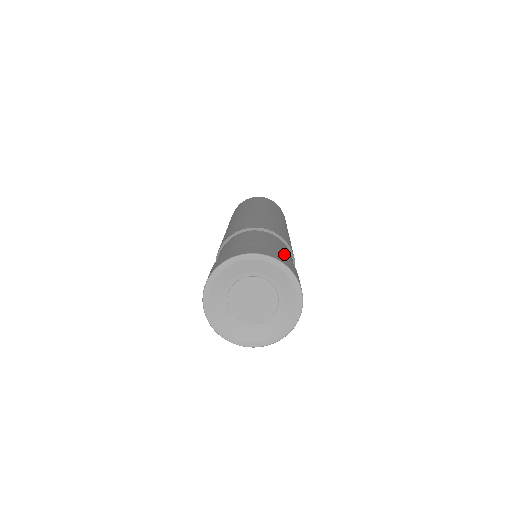
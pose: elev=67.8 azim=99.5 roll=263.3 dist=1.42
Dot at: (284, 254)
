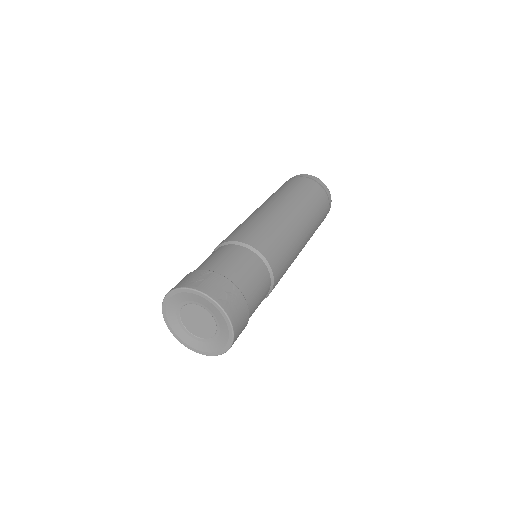
Dot at: occluded
